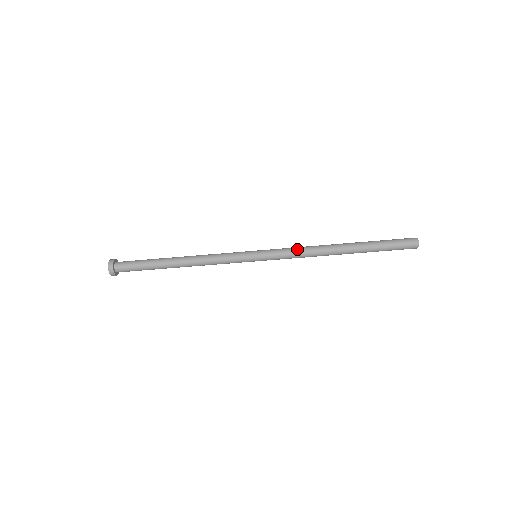
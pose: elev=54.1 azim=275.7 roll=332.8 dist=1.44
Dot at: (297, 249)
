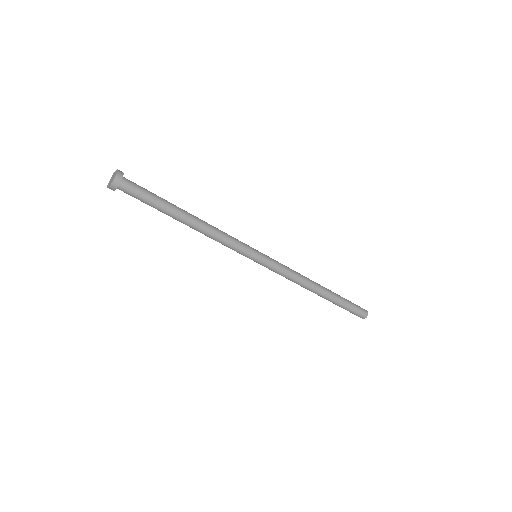
Dot at: (291, 272)
